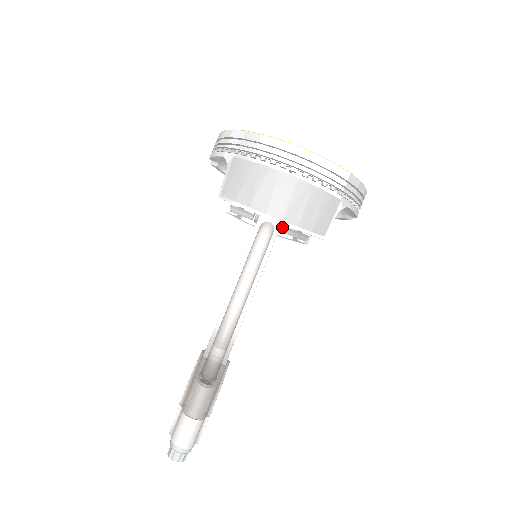
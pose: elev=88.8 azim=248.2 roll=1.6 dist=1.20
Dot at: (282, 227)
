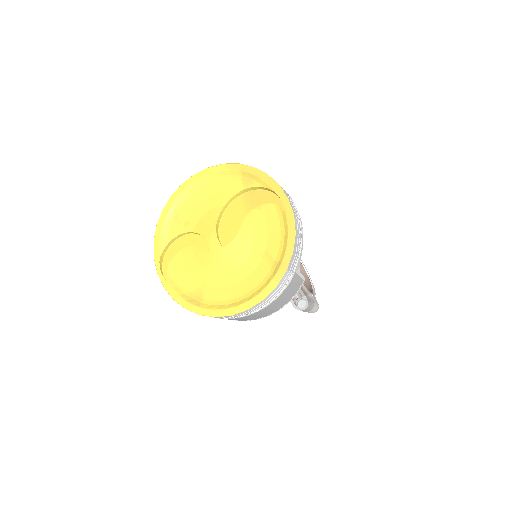
Dot at: occluded
